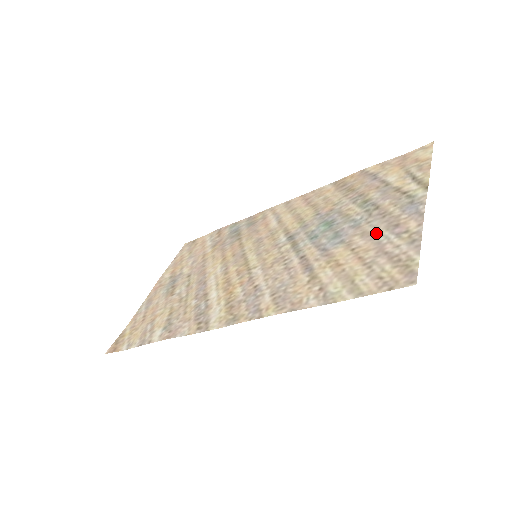
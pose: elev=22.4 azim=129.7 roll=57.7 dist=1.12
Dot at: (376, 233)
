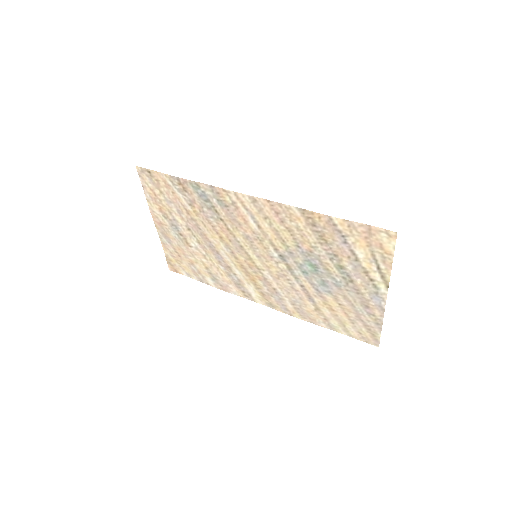
Dot at: (354, 303)
